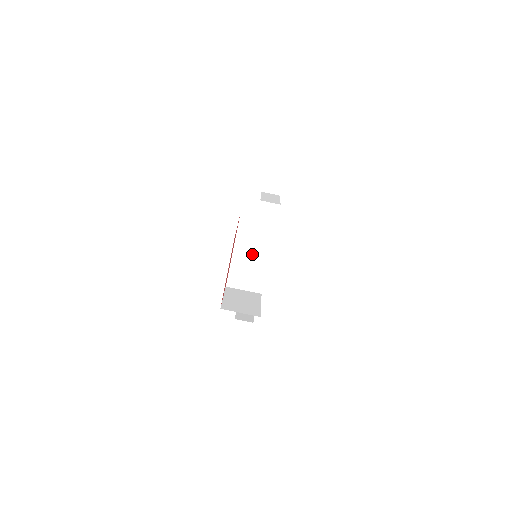
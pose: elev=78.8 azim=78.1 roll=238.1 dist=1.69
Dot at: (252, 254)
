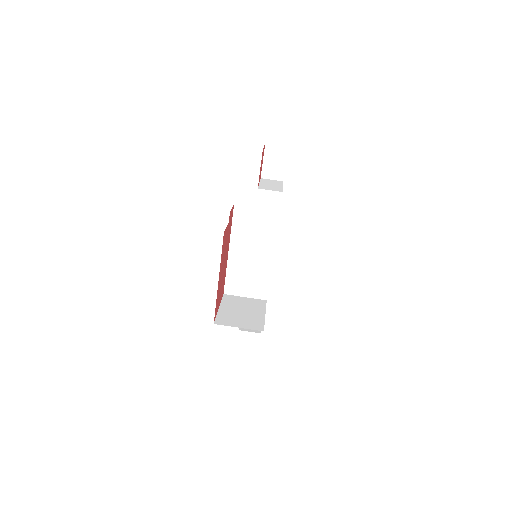
Dot at: (252, 254)
